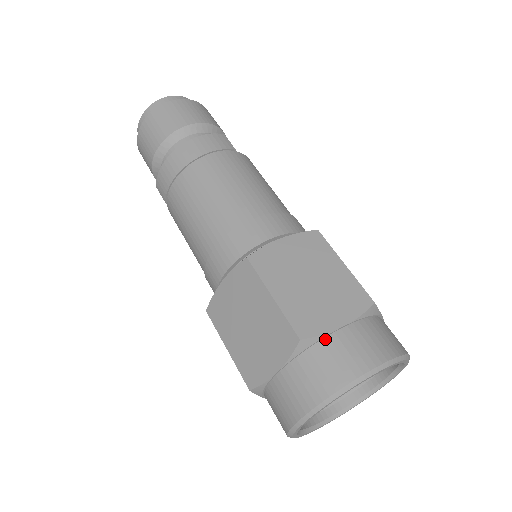
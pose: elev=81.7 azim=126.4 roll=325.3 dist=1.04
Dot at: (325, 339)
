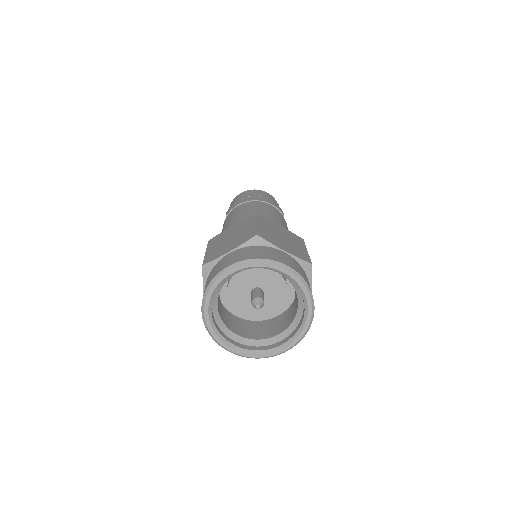
Dot at: (270, 247)
